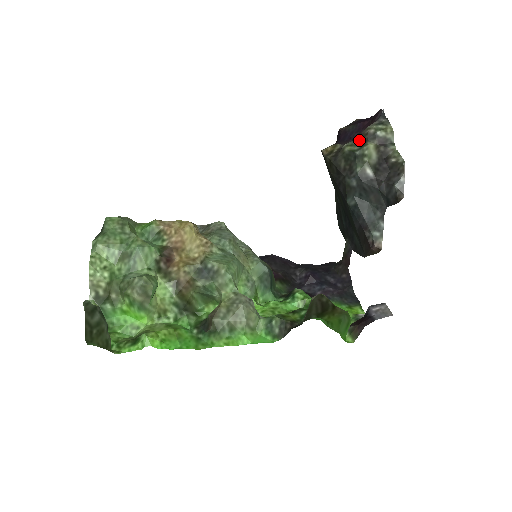
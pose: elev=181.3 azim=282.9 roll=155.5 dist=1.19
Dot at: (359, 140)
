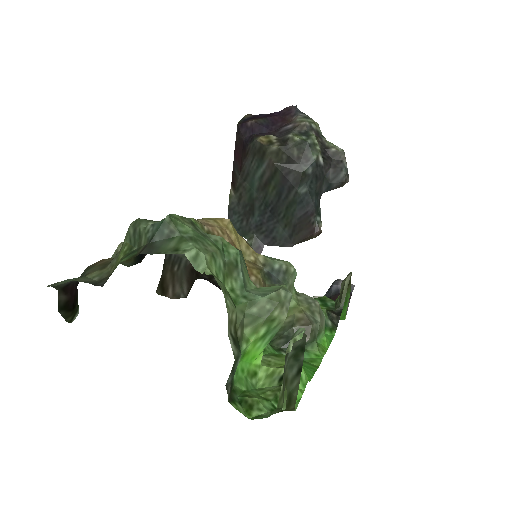
Dot at: (298, 131)
